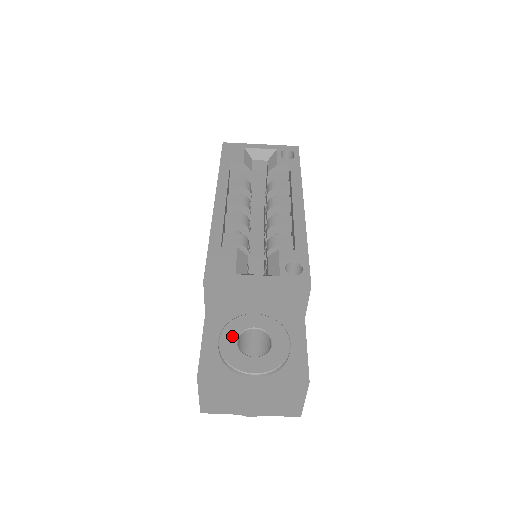
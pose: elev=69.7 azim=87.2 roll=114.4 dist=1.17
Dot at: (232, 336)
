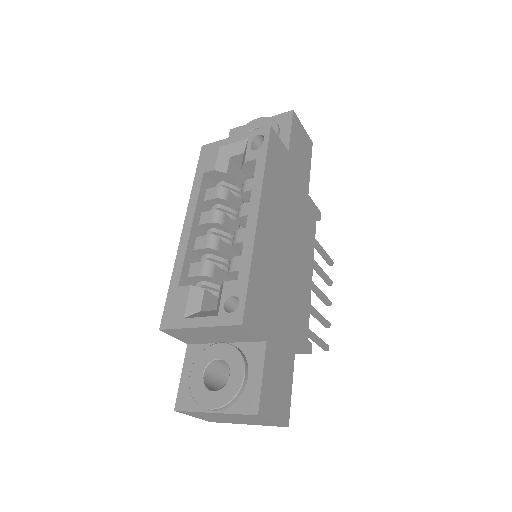
Dot at: (200, 369)
